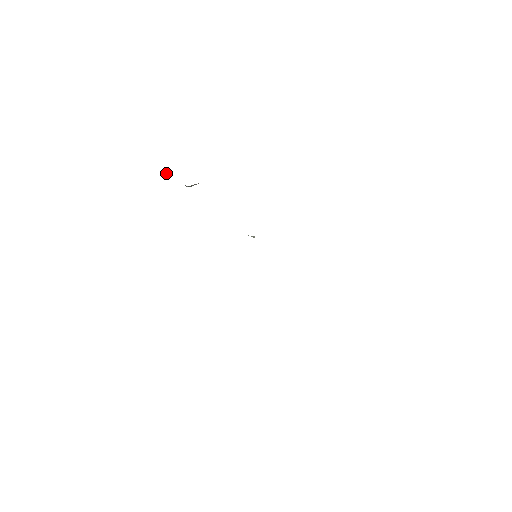
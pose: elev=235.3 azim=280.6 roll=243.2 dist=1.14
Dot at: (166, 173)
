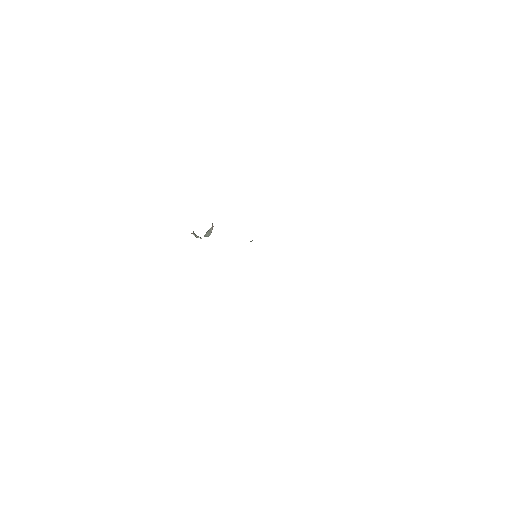
Dot at: occluded
